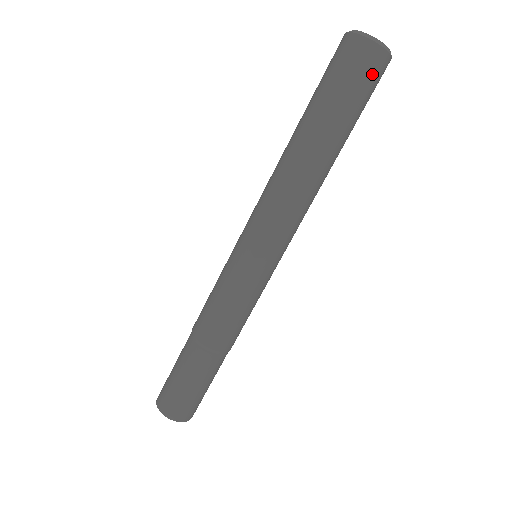
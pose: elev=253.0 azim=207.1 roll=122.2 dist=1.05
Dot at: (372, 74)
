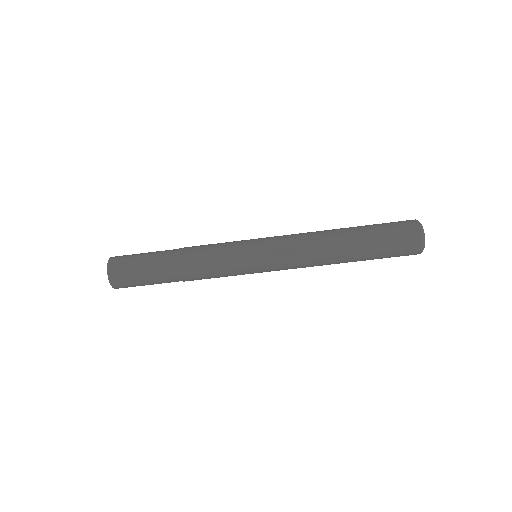
Dot at: (406, 241)
